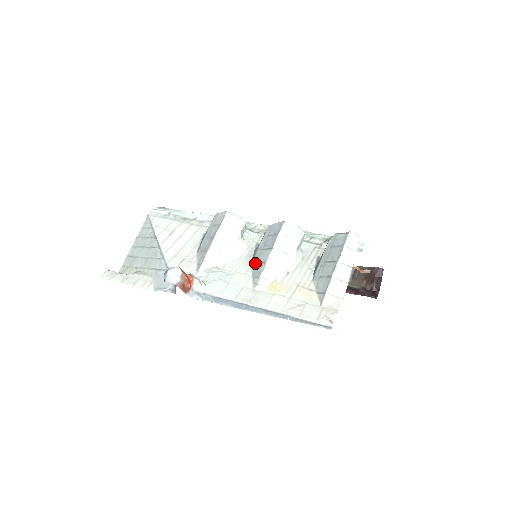
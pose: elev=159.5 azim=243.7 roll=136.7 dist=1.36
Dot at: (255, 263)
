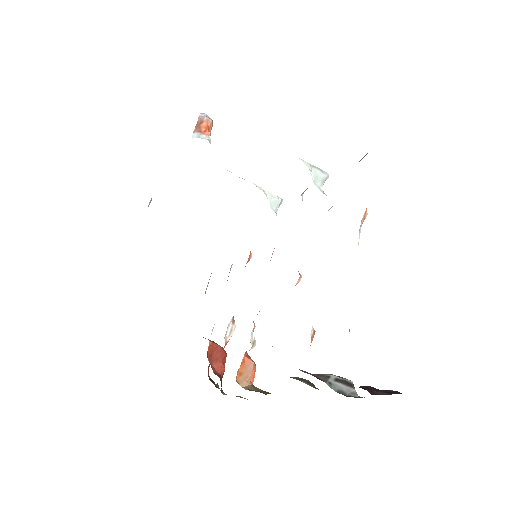
Dot at: occluded
